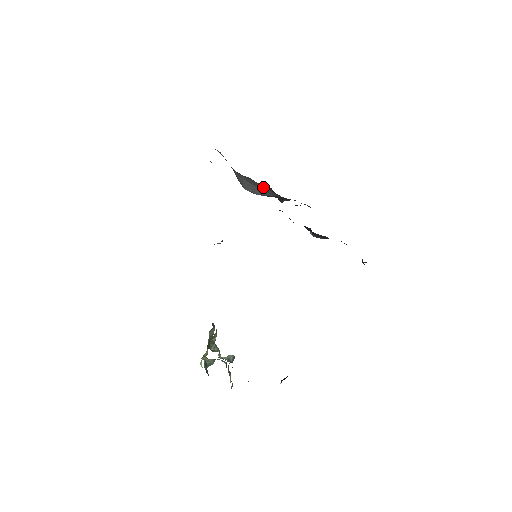
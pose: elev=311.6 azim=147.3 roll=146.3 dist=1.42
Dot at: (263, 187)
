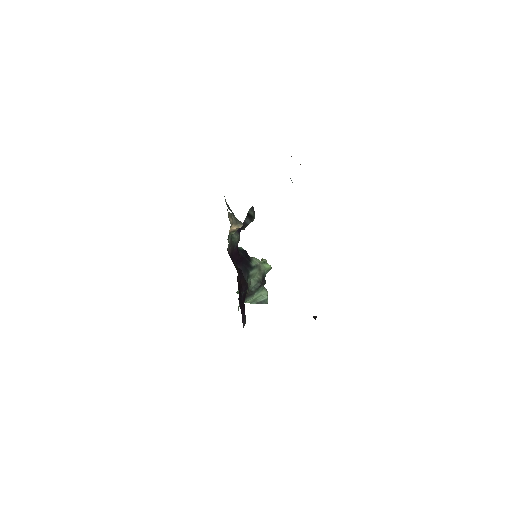
Dot at: occluded
